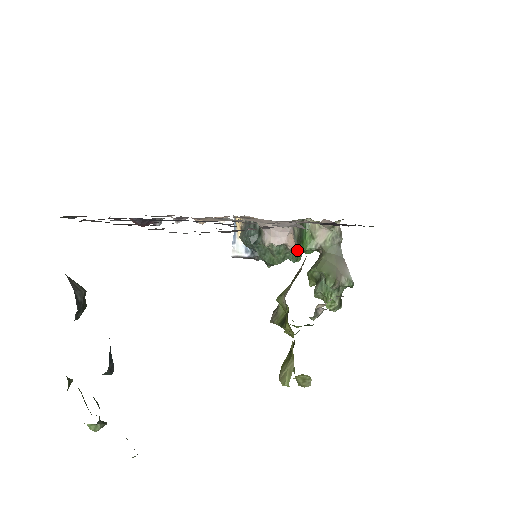
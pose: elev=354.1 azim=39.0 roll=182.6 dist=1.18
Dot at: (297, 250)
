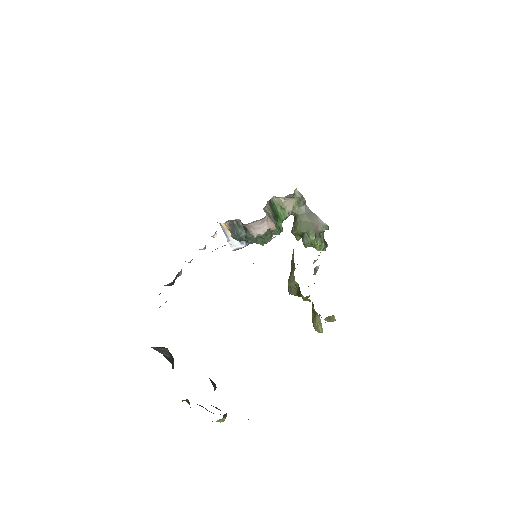
Dot at: (277, 224)
